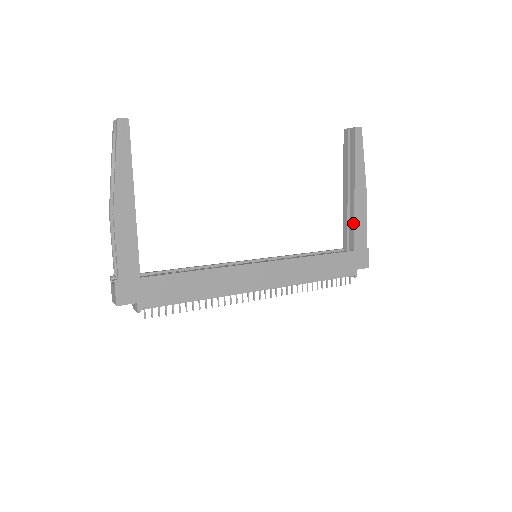
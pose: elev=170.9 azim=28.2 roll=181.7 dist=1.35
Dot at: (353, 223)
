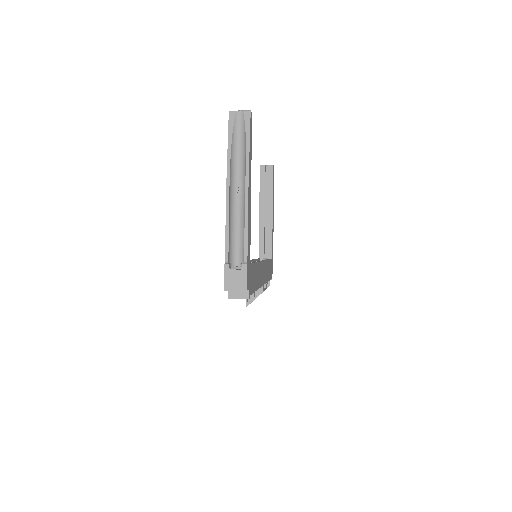
Dot at: (271, 237)
